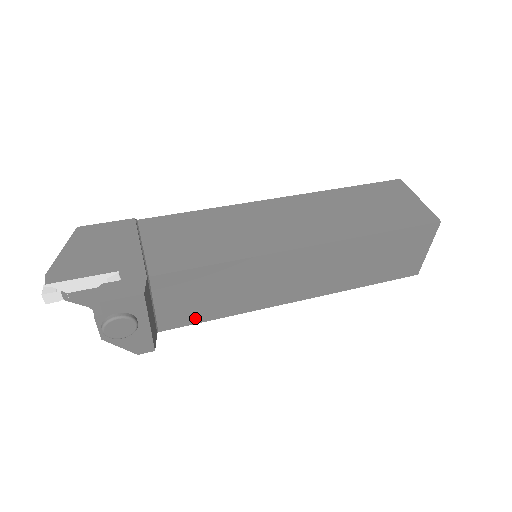
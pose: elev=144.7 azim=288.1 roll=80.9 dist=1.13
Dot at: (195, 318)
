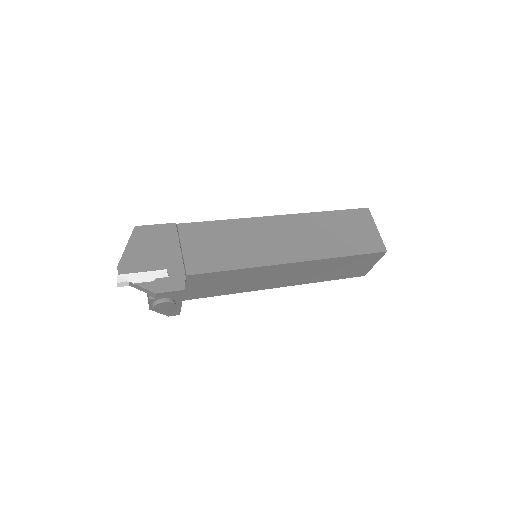
Dot at: (208, 294)
